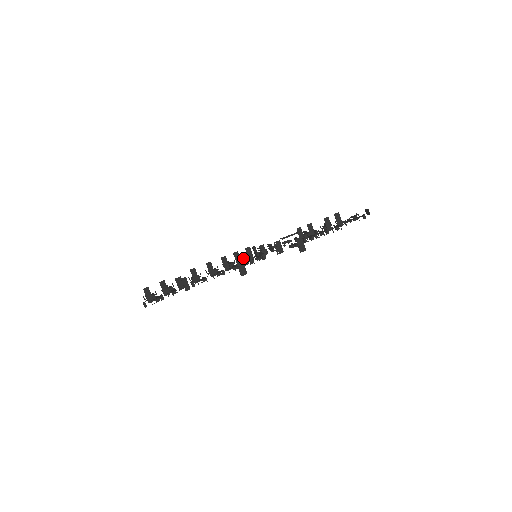
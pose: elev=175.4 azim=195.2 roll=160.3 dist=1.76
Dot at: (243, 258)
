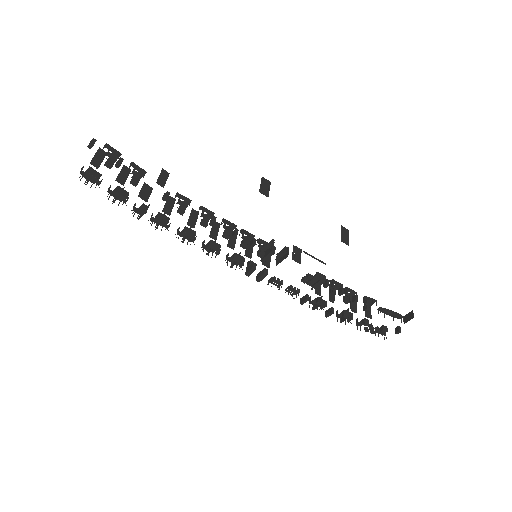
Dot at: occluded
